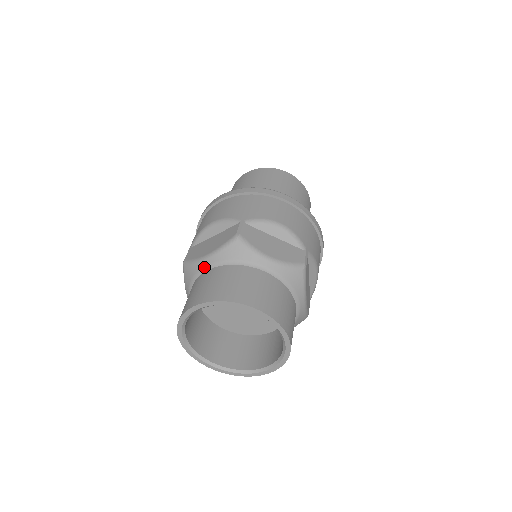
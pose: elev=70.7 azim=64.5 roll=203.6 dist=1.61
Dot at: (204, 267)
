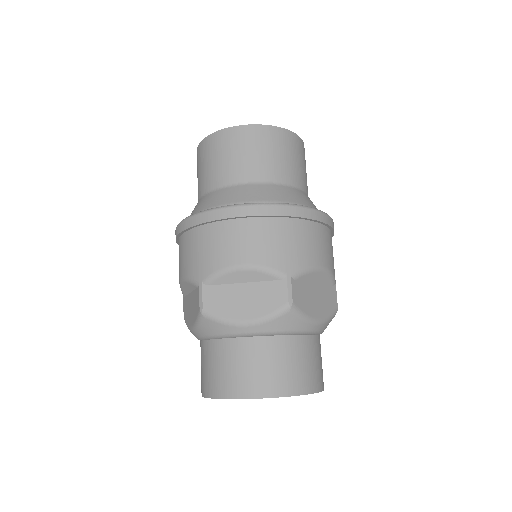
Dot at: (197, 338)
